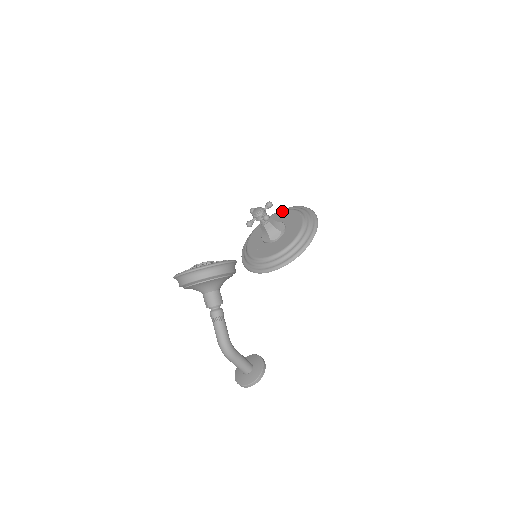
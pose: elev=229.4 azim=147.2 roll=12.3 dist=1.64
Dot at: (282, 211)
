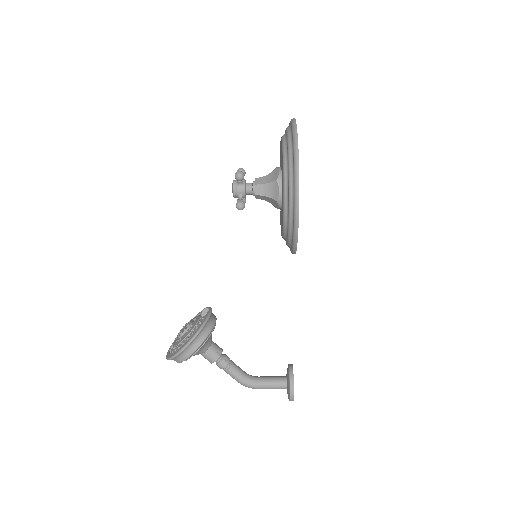
Dot at: occluded
